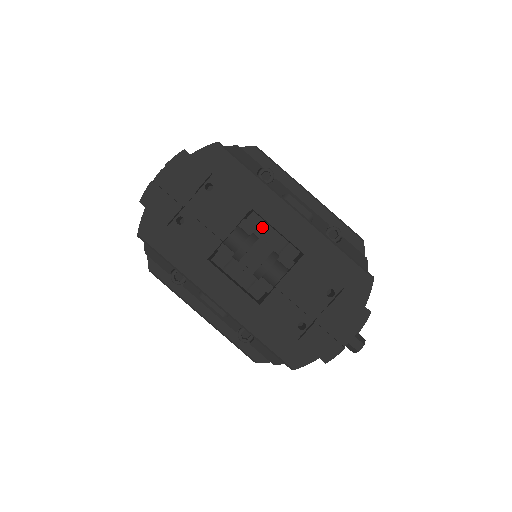
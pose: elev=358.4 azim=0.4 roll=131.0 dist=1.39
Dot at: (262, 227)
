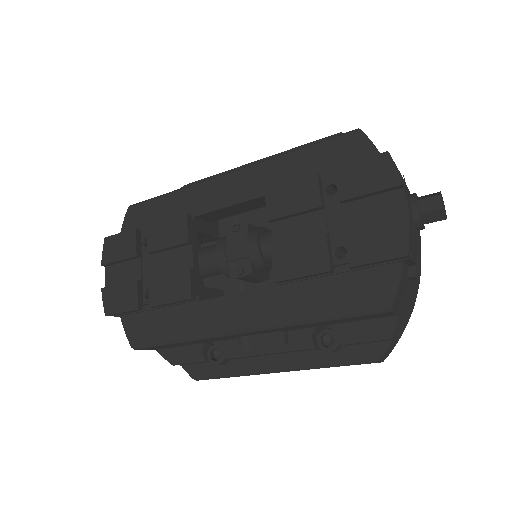
Dot at: occluded
